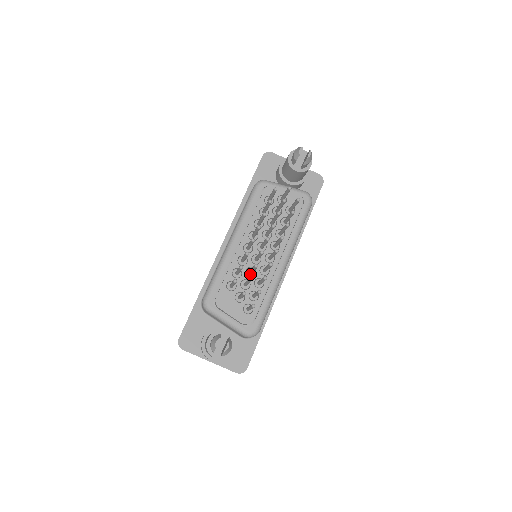
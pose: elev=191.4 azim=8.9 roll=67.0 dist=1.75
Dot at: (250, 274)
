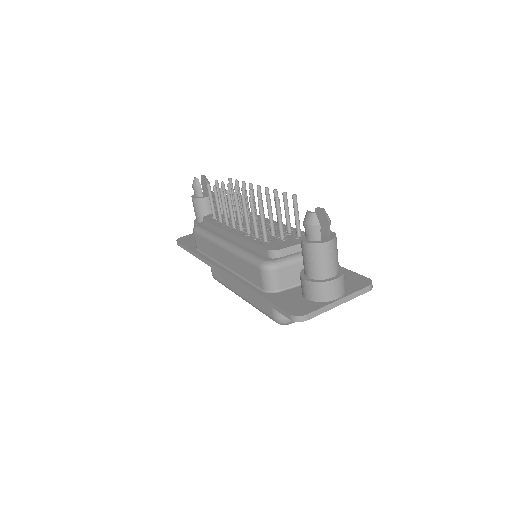
Dot at: occluded
